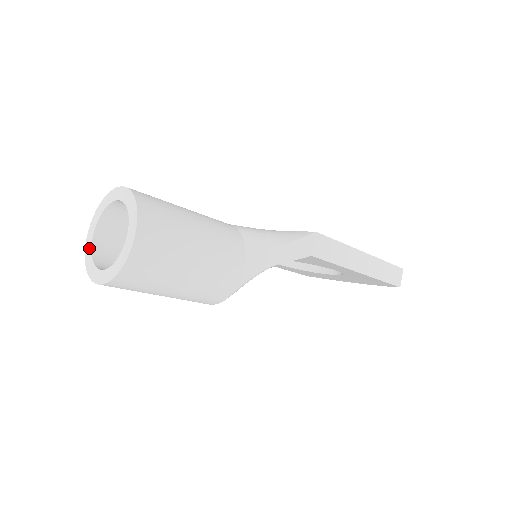
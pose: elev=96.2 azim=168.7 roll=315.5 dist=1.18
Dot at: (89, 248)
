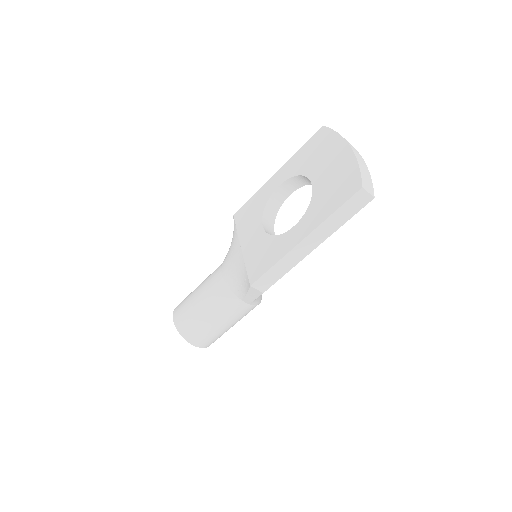
Dot at: occluded
